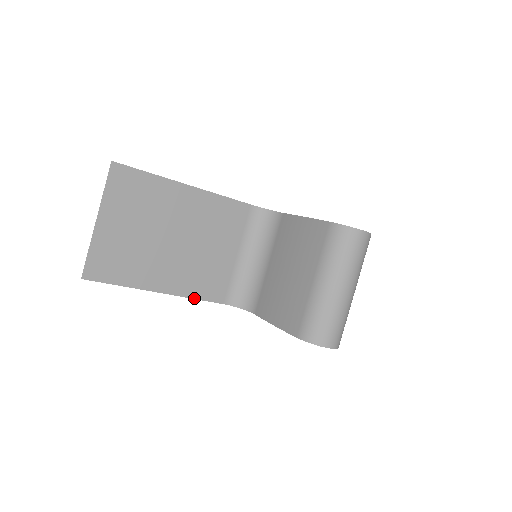
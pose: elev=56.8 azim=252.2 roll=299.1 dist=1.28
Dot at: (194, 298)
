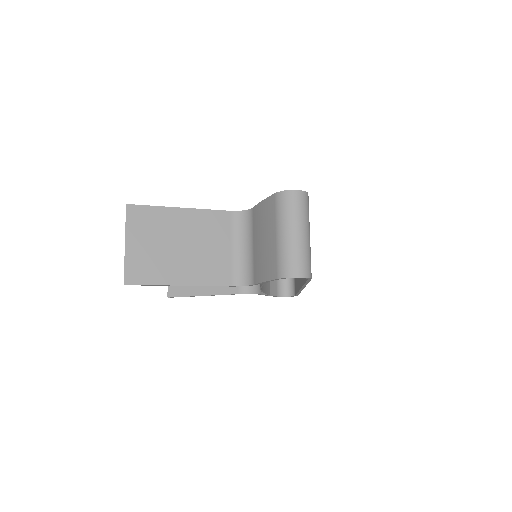
Dot at: (207, 285)
